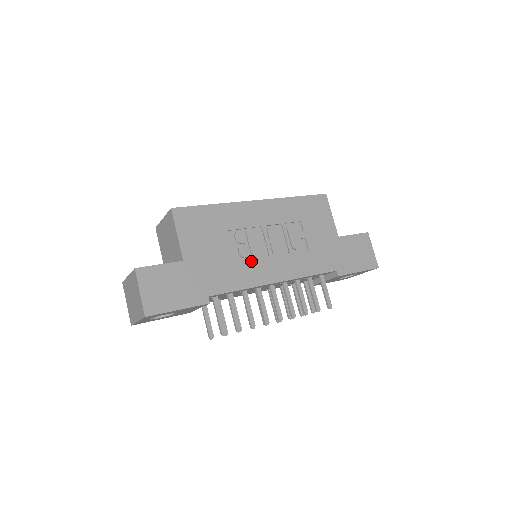
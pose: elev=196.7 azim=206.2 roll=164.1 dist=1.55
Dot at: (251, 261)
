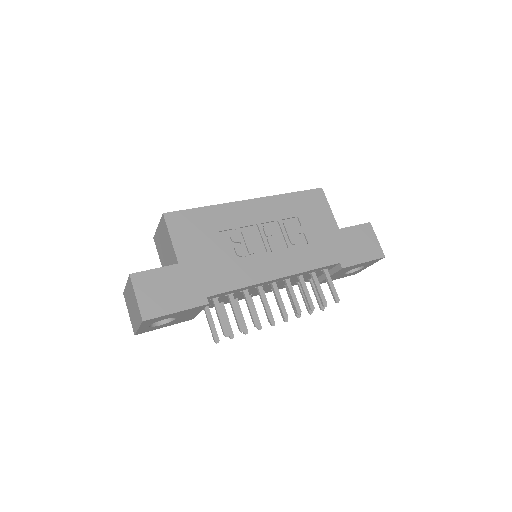
Dot at: (249, 259)
